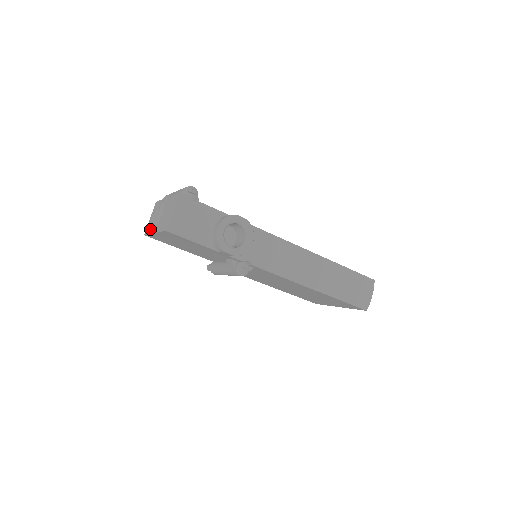
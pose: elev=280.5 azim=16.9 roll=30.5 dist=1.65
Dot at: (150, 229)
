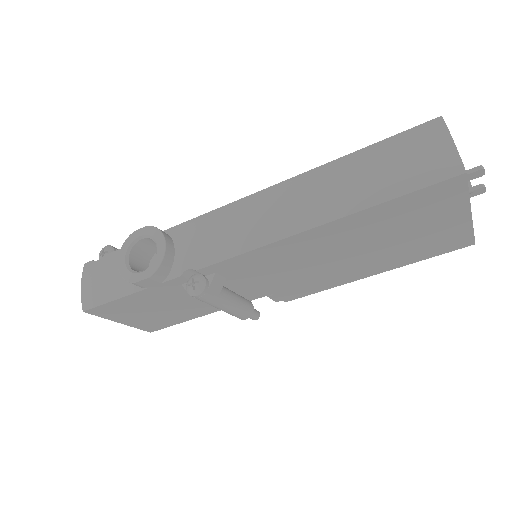
Dot at: occluded
